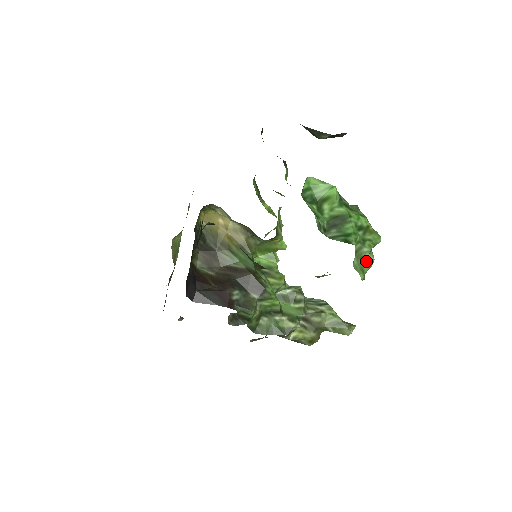
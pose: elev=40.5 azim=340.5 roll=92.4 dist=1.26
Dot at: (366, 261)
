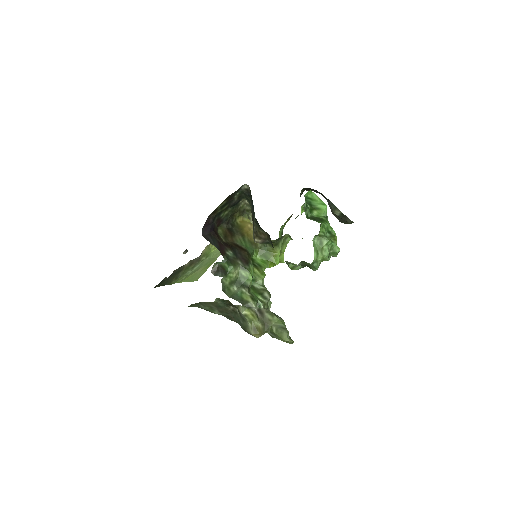
Dot at: (323, 248)
